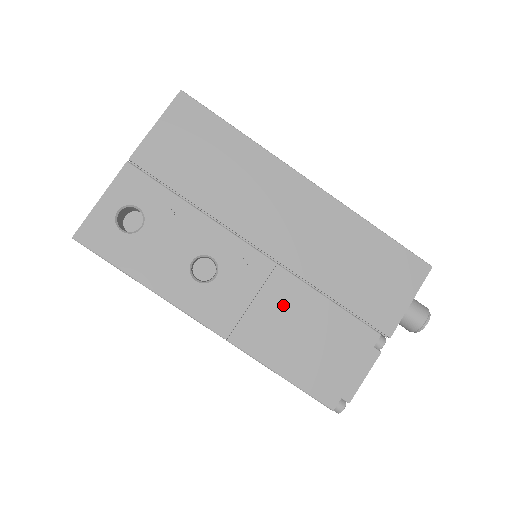
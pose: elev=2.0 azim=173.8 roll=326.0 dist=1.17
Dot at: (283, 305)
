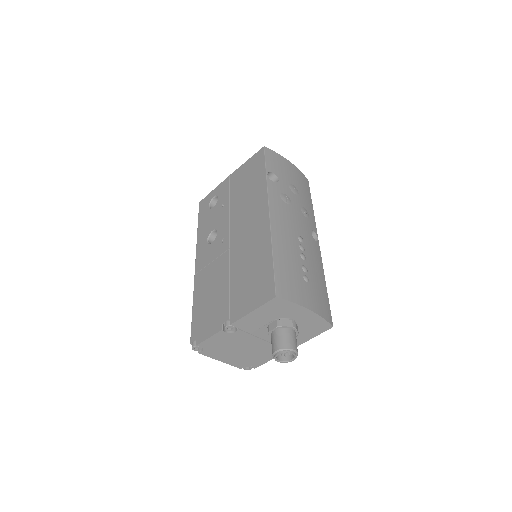
Dot at: (217, 272)
